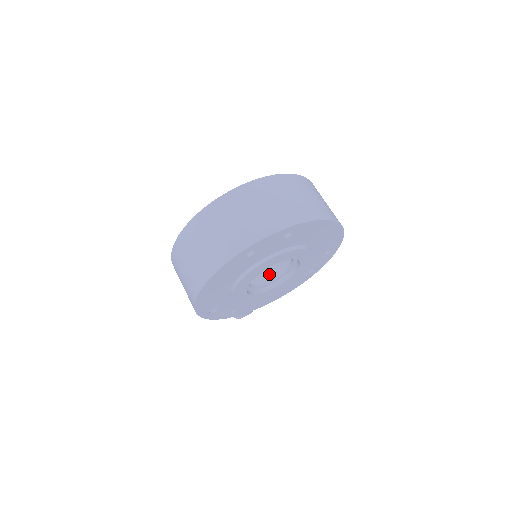
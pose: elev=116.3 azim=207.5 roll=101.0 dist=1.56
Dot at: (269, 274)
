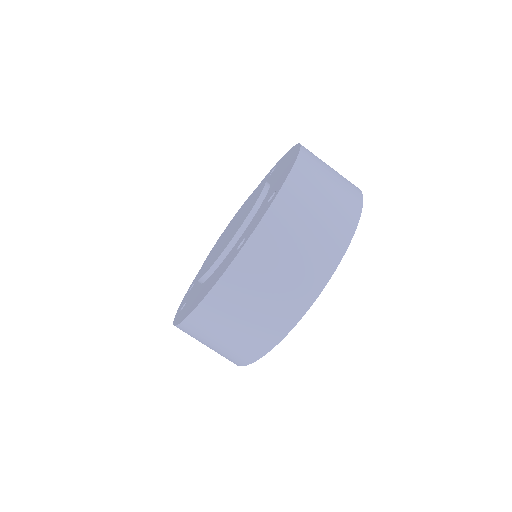
Dot at: occluded
